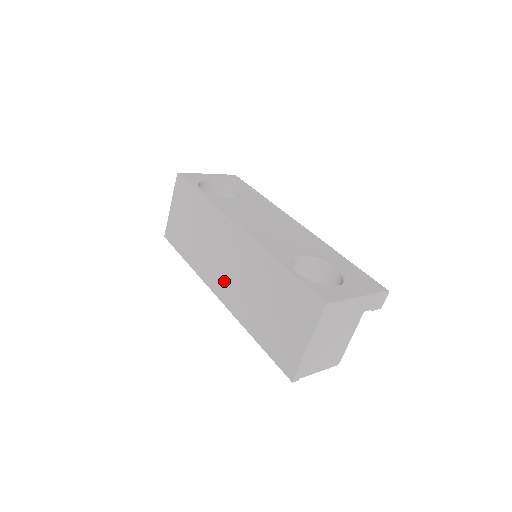
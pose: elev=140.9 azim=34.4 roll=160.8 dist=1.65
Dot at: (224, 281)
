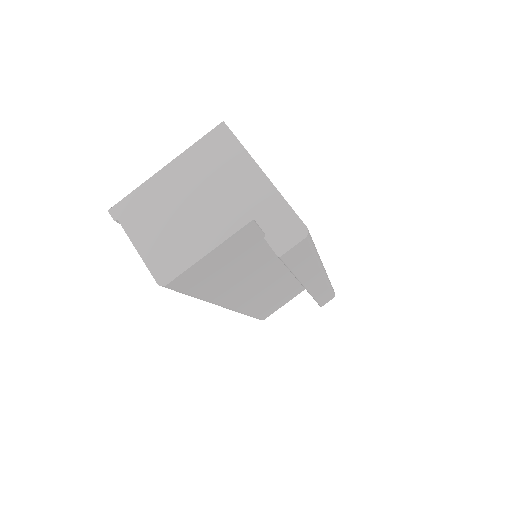
Dot at: occluded
